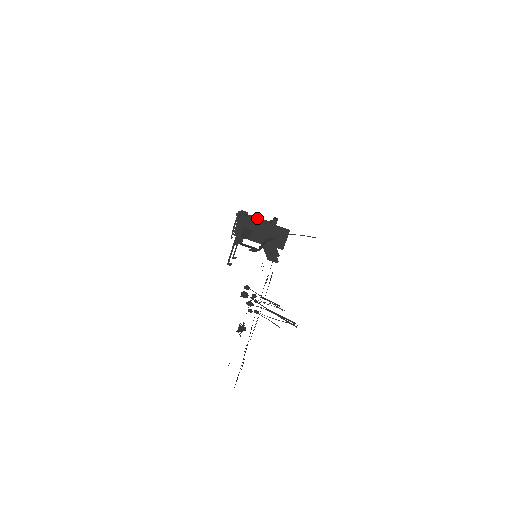
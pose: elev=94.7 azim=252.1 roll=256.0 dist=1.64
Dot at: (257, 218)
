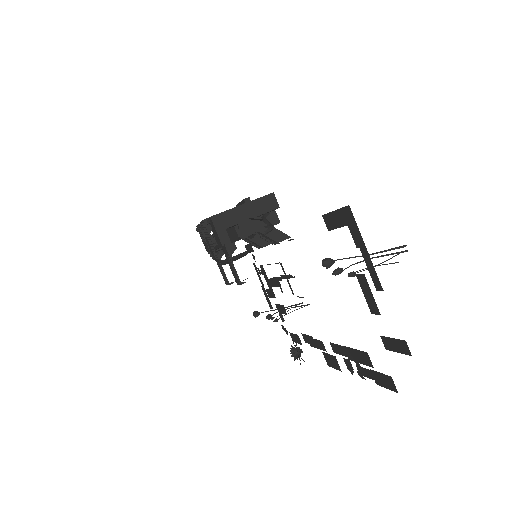
Dot at: occluded
